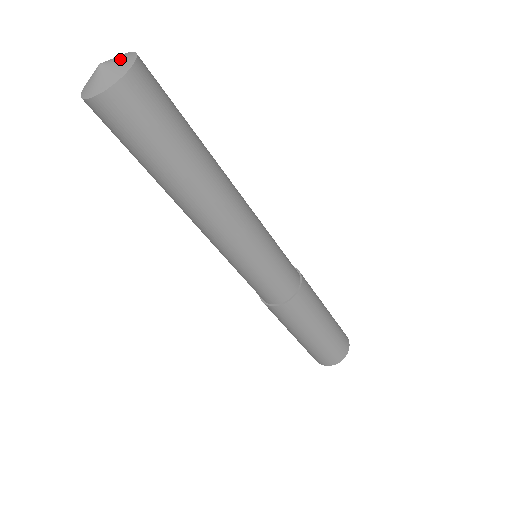
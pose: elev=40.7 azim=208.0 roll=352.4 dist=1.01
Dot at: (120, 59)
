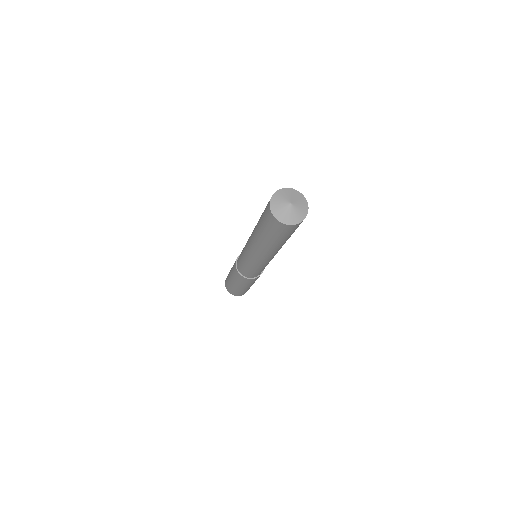
Dot at: (301, 207)
